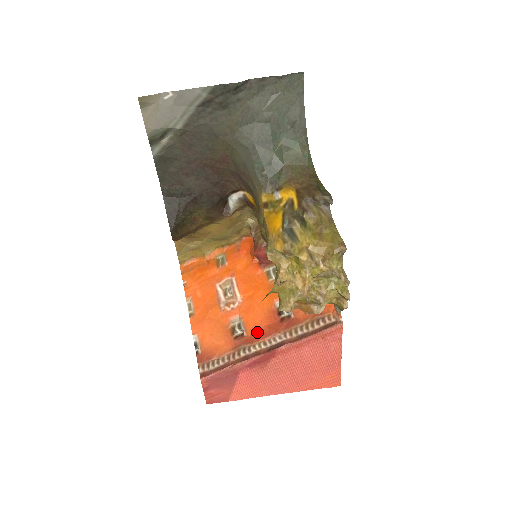
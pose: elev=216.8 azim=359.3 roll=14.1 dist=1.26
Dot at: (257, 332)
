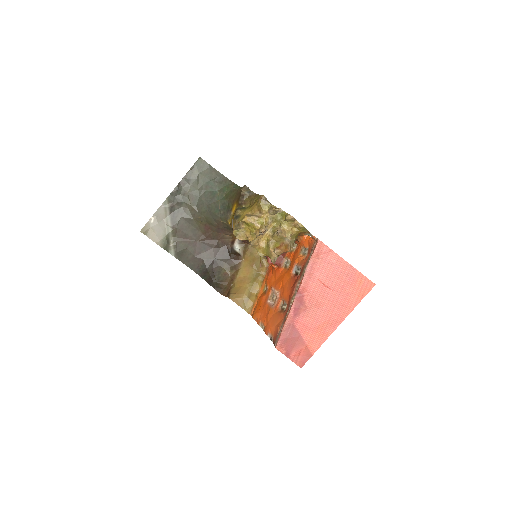
Dot at: (289, 295)
